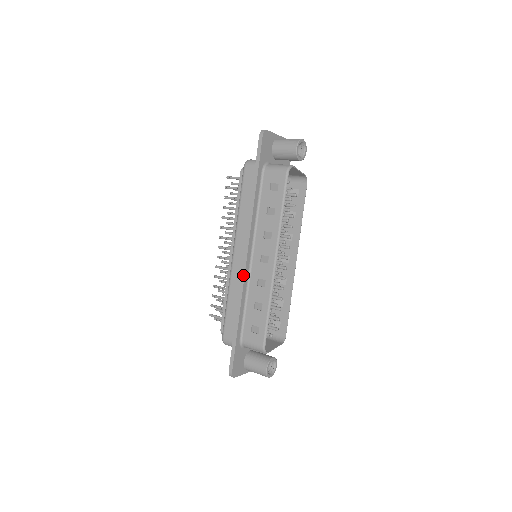
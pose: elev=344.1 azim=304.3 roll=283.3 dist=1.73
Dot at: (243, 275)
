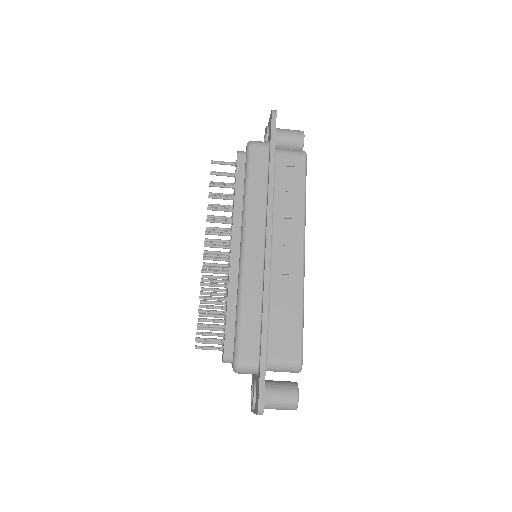
Dot at: (268, 268)
